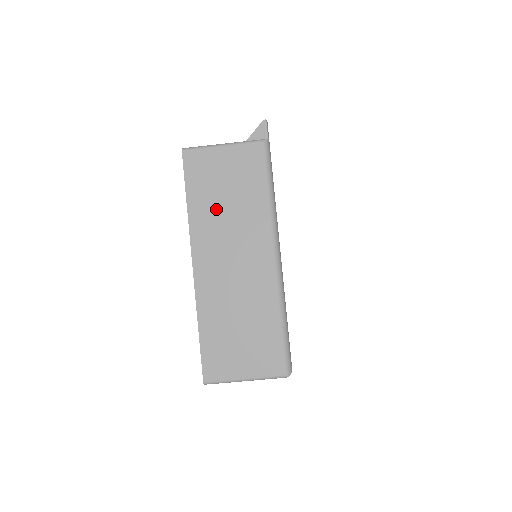
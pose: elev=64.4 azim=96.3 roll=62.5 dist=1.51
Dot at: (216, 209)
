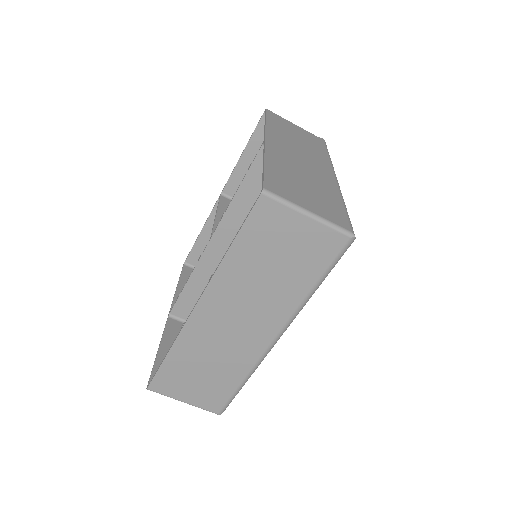
Dot at: (289, 136)
